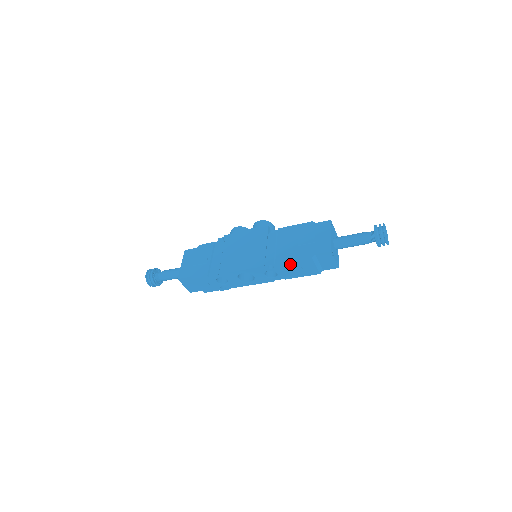
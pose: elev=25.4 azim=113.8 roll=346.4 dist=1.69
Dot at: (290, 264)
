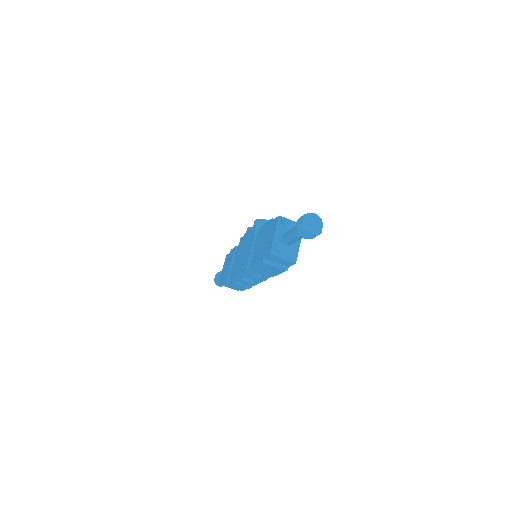
Dot at: (257, 268)
